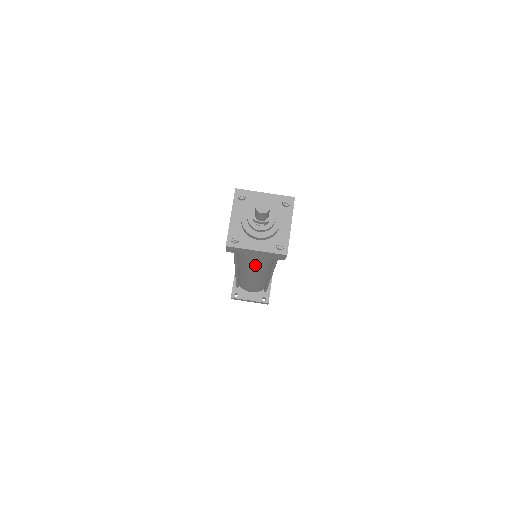
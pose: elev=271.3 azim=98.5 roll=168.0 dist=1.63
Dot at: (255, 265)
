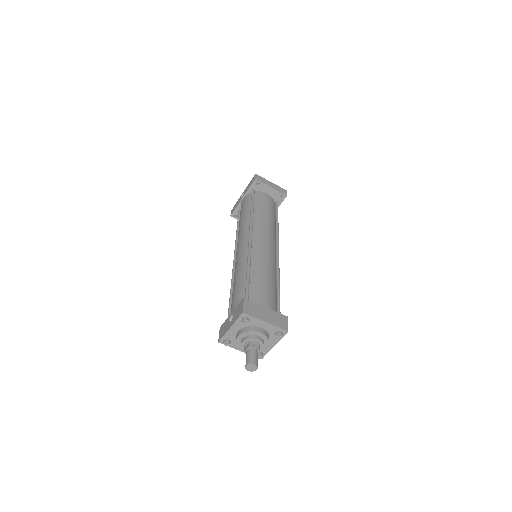
Dot at: occluded
